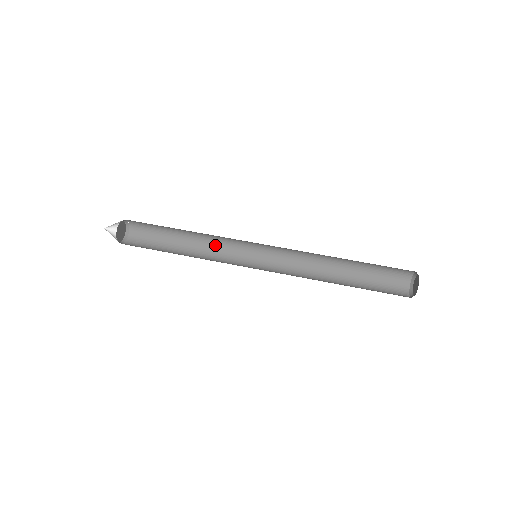
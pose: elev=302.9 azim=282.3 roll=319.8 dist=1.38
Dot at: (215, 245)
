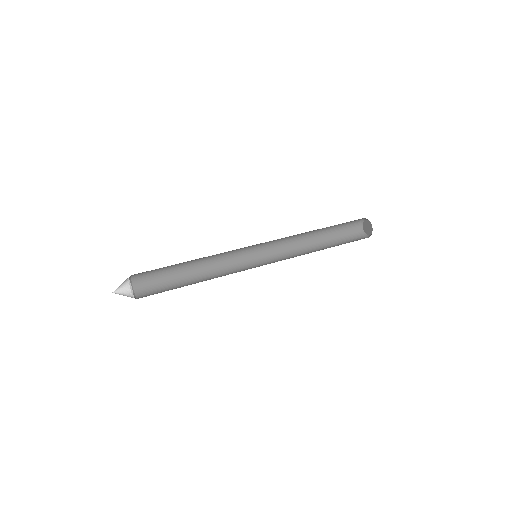
Dot at: (219, 274)
